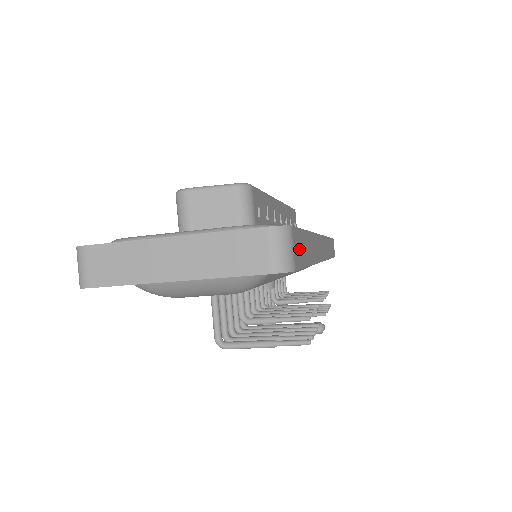
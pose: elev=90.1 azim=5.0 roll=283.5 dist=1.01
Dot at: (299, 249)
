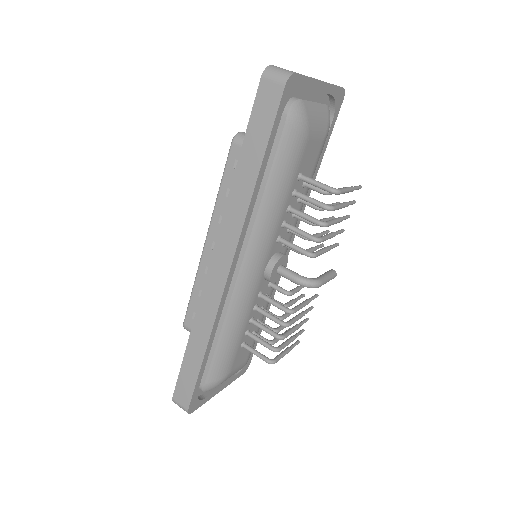
Dot at: occluded
